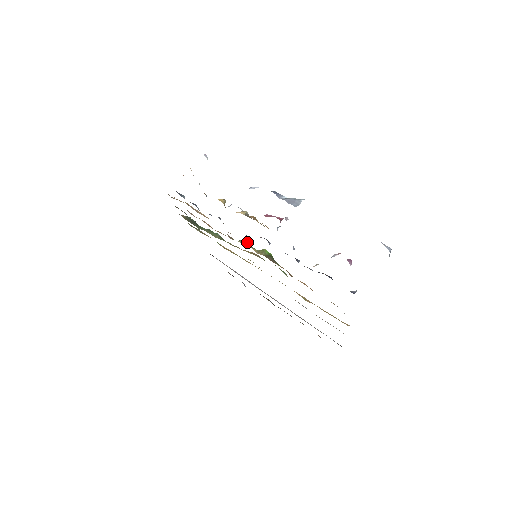
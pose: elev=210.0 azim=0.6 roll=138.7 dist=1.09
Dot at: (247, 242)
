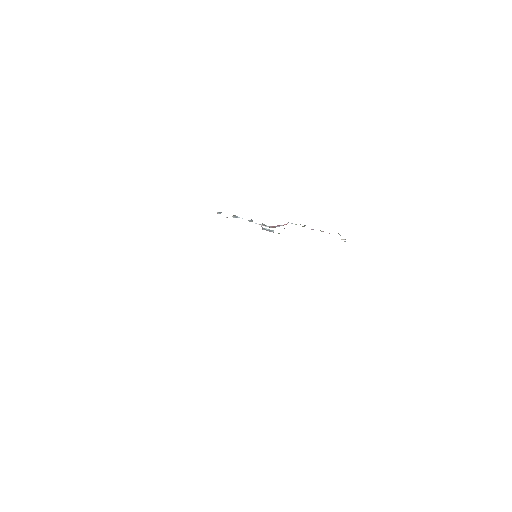
Dot at: occluded
